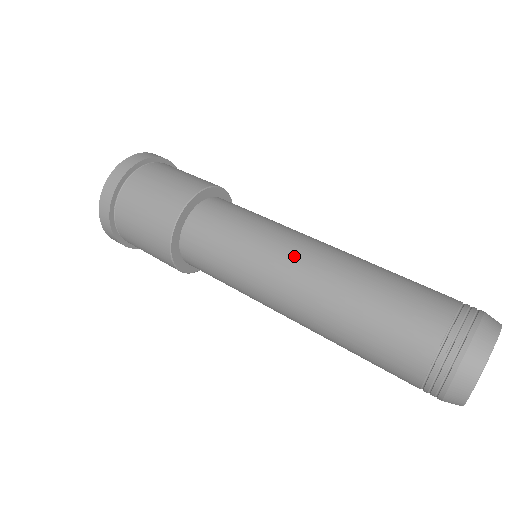
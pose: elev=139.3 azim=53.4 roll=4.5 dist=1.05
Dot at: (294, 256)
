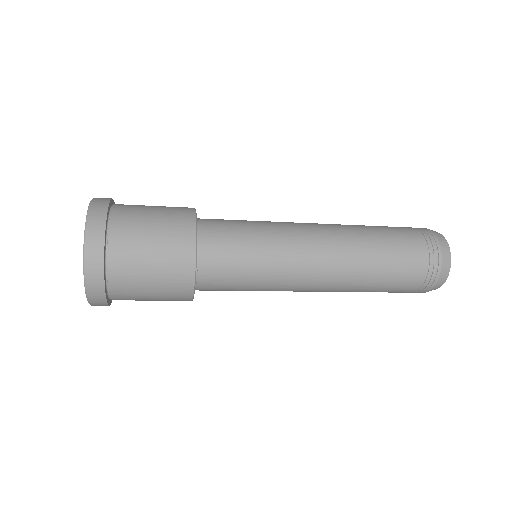
Dot at: (307, 227)
